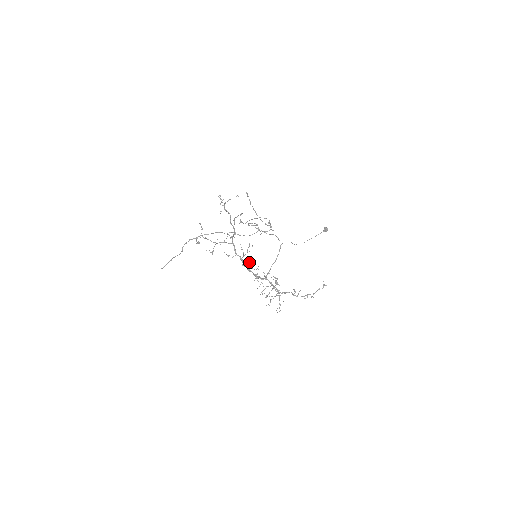
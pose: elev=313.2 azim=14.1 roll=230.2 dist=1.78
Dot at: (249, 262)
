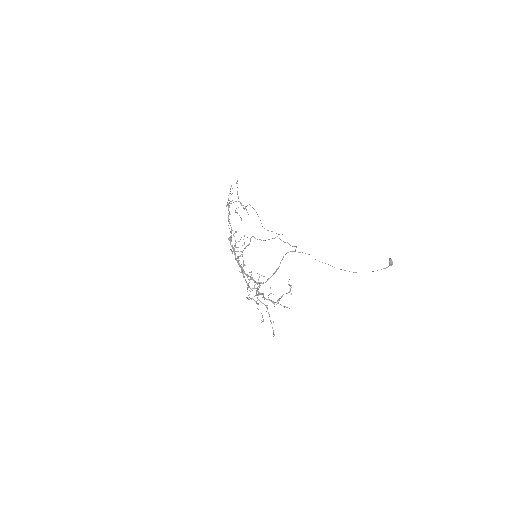
Dot at: (240, 255)
